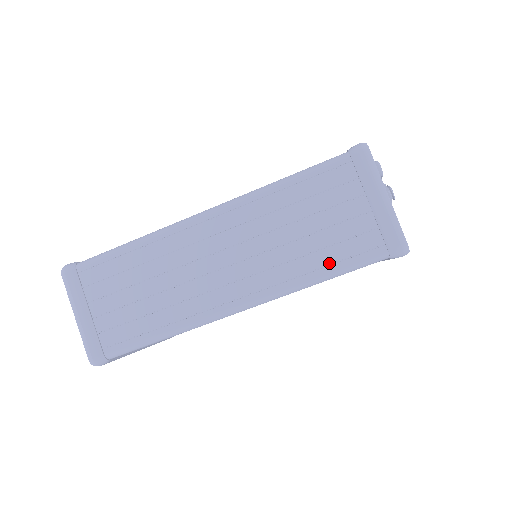
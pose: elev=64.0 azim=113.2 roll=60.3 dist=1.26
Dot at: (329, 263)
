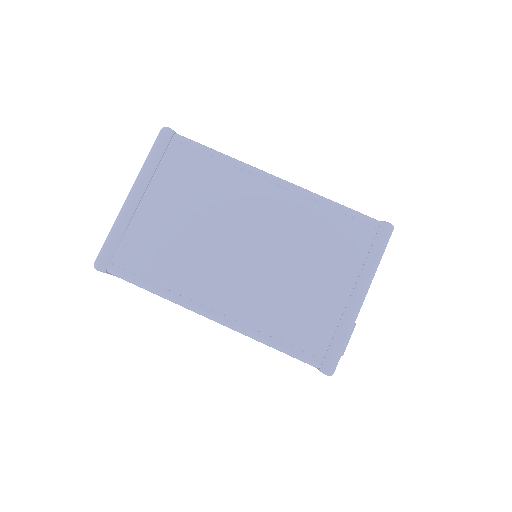
Dot at: occluded
